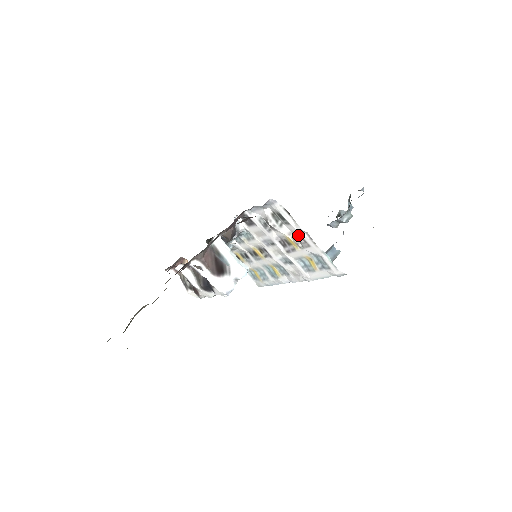
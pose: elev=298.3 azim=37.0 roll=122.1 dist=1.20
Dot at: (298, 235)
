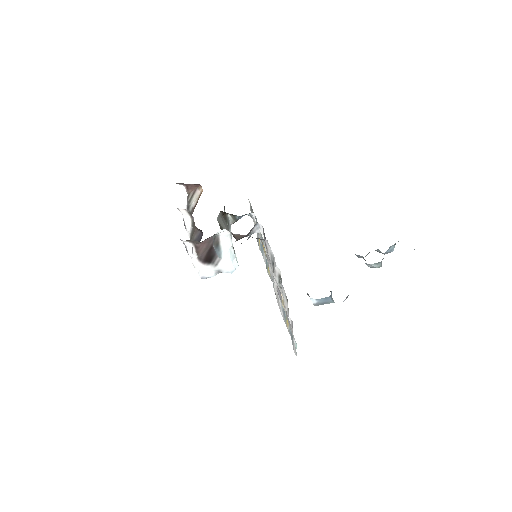
Dot at: occluded
